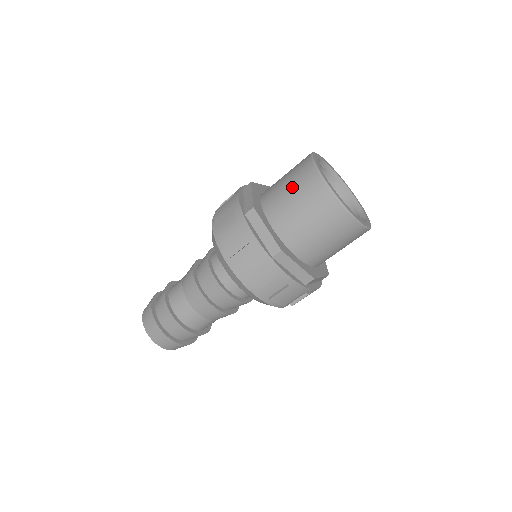
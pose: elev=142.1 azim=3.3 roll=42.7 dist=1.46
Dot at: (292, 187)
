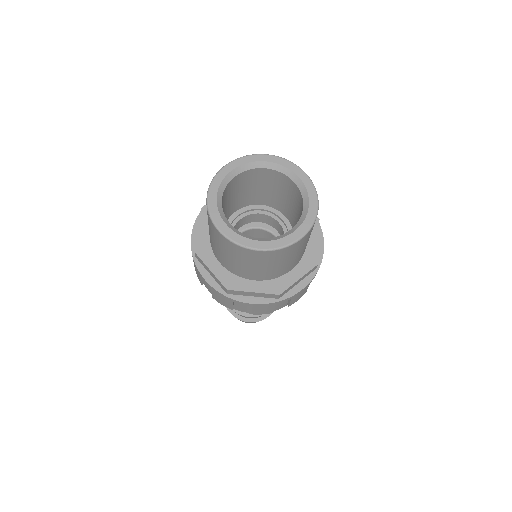
Dot at: occluded
